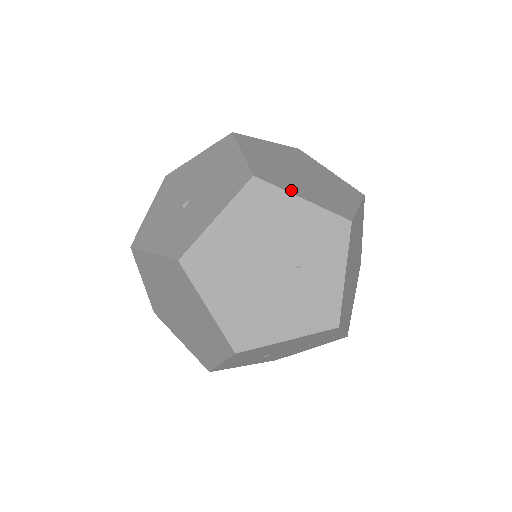
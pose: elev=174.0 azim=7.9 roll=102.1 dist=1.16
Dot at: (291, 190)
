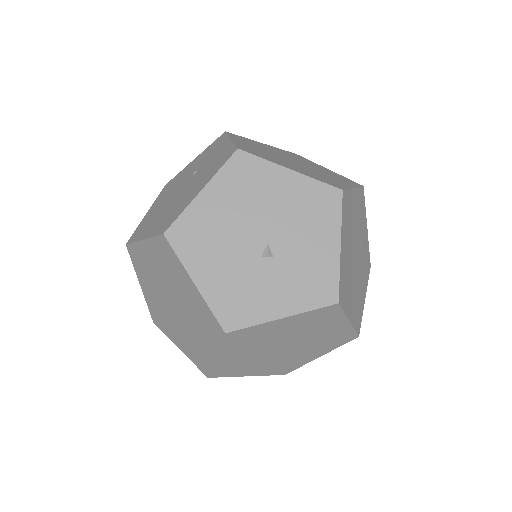
Dot at: (345, 185)
